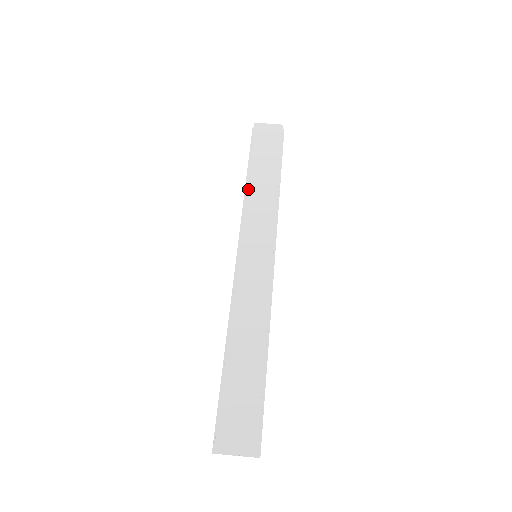
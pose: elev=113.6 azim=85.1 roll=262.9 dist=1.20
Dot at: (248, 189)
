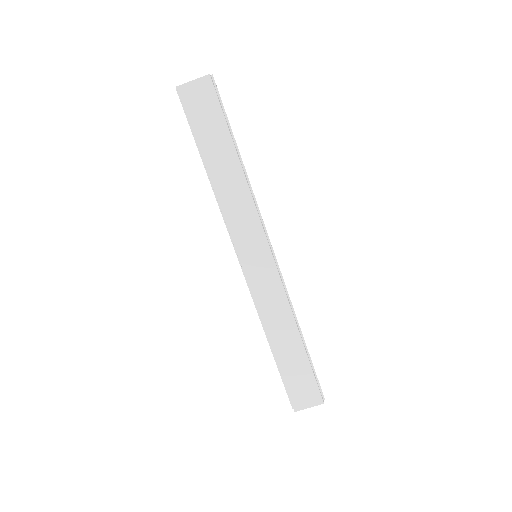
Dot at: (215, 187)
